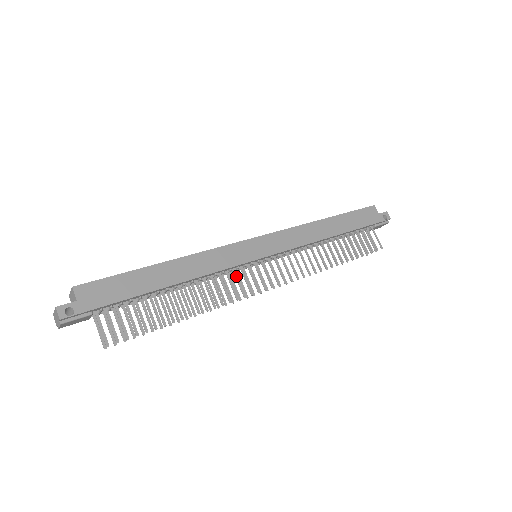
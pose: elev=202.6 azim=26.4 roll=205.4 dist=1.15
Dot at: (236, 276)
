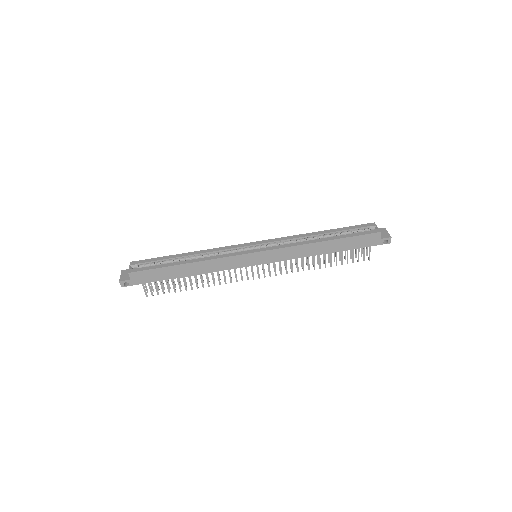
Dot at: (235, 270)
